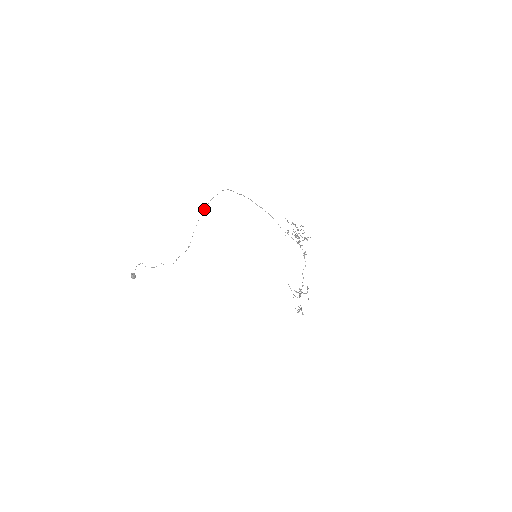
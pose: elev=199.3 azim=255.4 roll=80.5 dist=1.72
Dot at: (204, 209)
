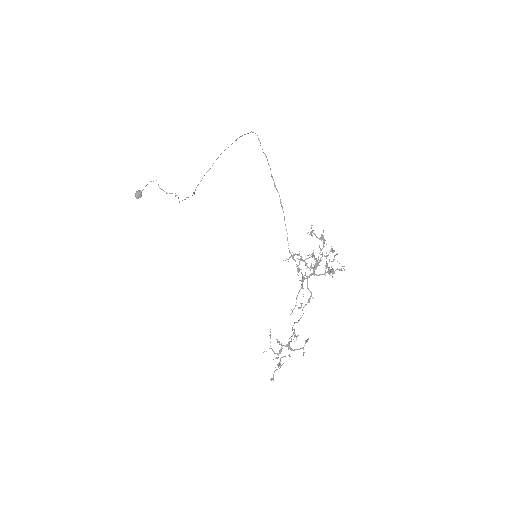
Dot at: occluded
